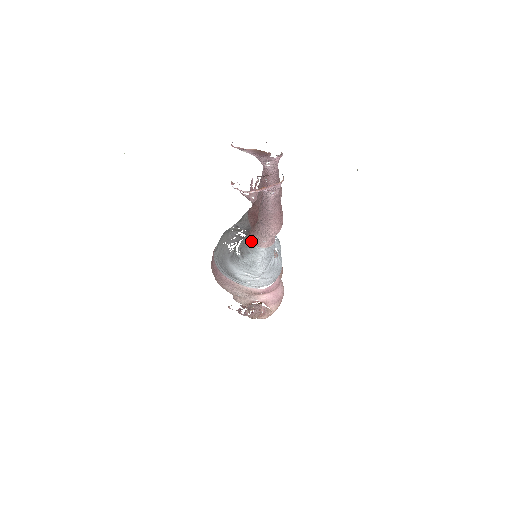
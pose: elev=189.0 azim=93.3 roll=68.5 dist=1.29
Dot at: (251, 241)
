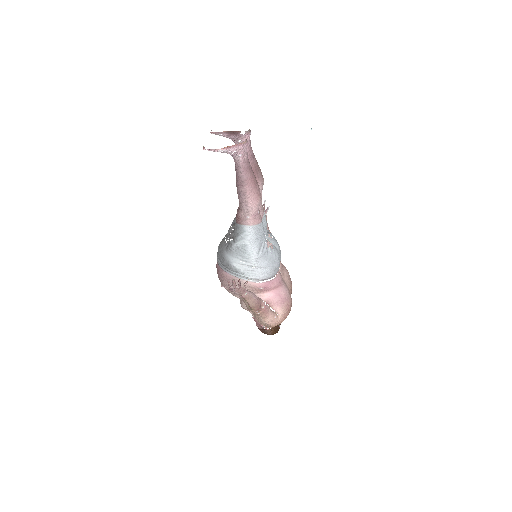
Dot at: (238, 221)
